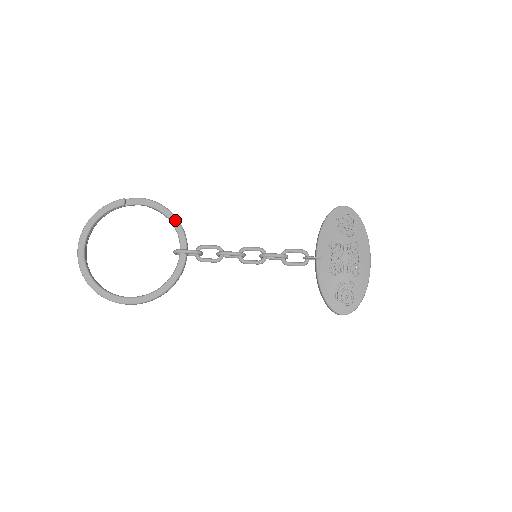
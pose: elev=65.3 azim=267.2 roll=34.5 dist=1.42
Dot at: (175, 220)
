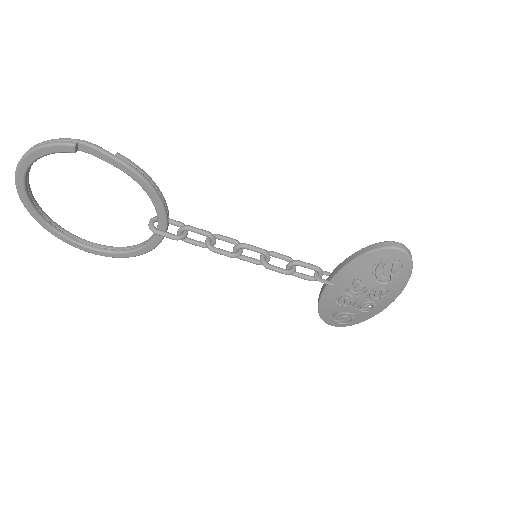
Dot at: (153, 195)
